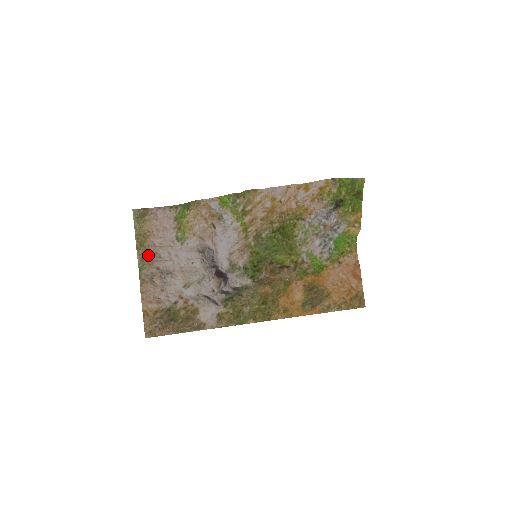
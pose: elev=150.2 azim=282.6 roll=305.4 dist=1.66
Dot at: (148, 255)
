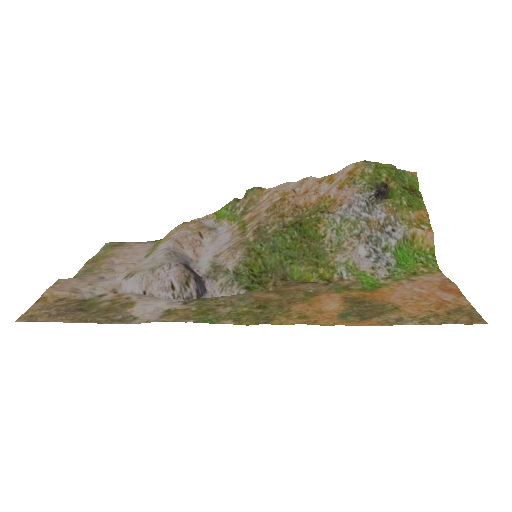
Dot at: (97, 269)
